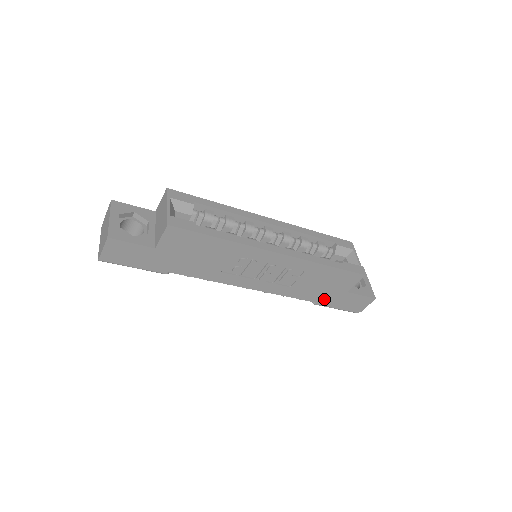
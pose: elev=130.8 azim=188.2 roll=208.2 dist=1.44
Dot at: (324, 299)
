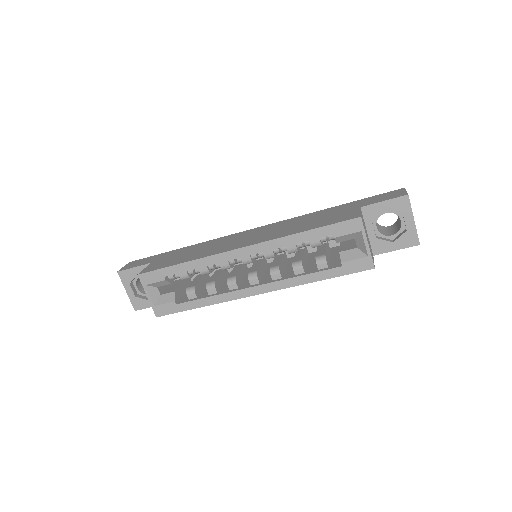
Dot at: occluded
